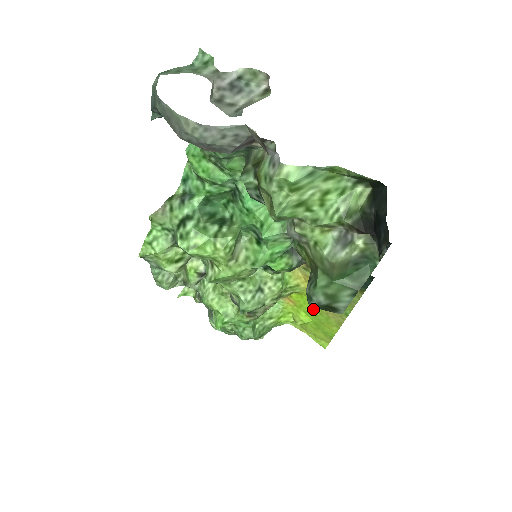
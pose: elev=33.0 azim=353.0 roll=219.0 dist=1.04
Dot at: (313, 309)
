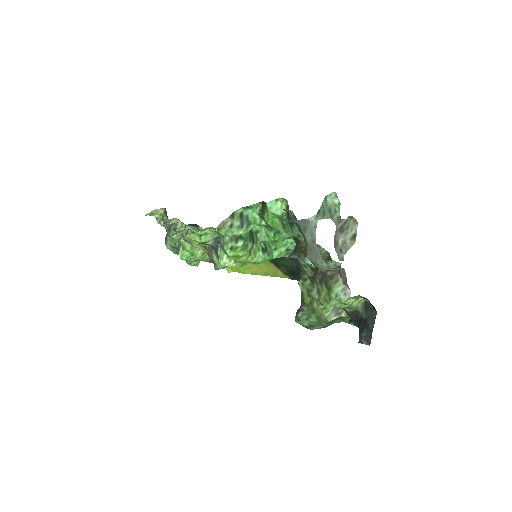
Dot at: occluded
